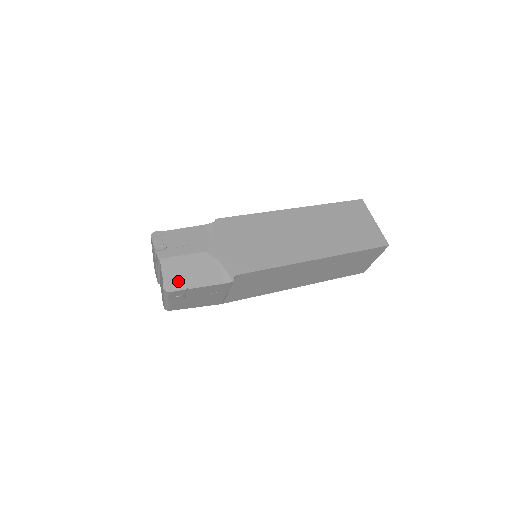
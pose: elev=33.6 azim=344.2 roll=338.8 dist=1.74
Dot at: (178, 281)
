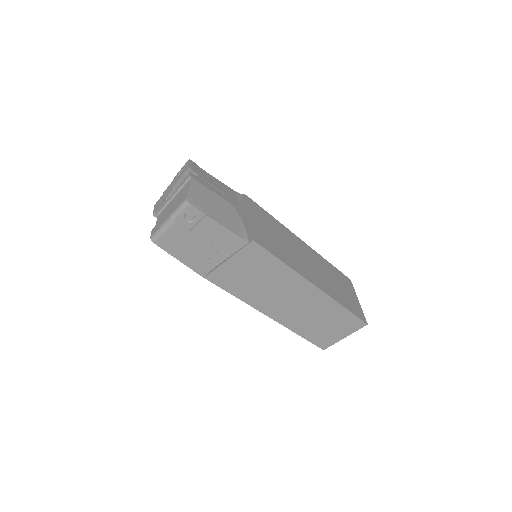
Dot at: (202, 203)
